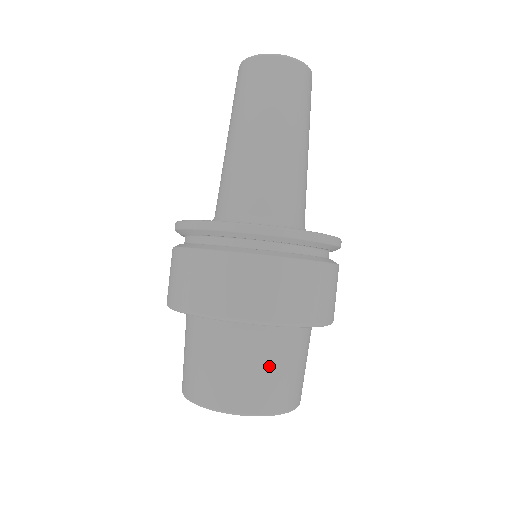
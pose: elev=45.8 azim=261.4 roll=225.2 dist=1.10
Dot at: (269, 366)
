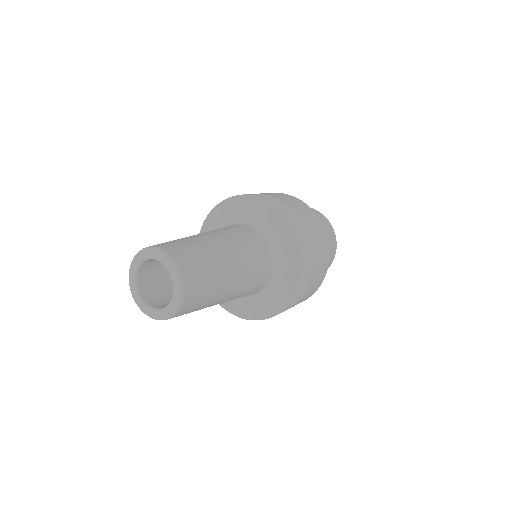
Dot at: occluded
